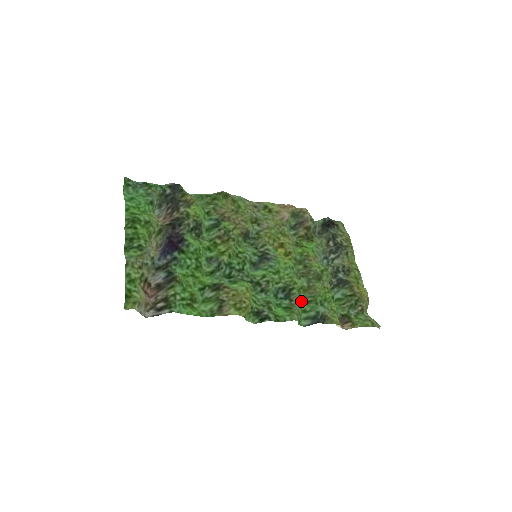
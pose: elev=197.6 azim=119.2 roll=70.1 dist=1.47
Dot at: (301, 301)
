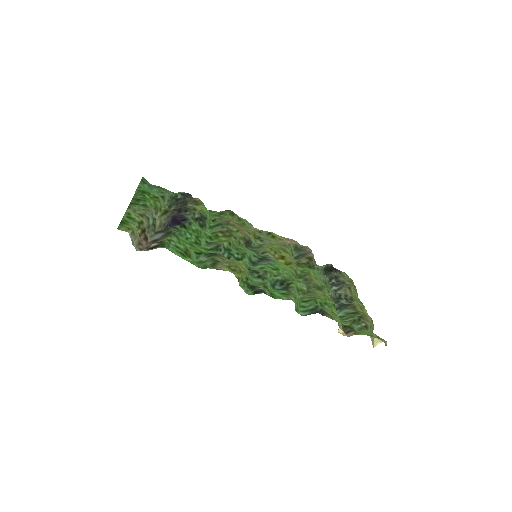
Dot at: (300, 299)
